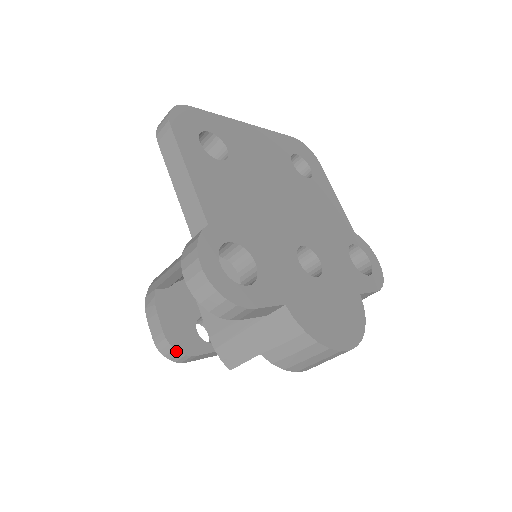
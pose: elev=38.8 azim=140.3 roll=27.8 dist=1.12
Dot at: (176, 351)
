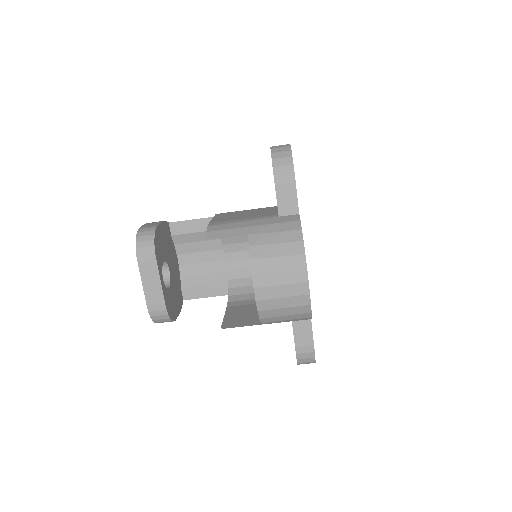
Dot at: (153, 237)
